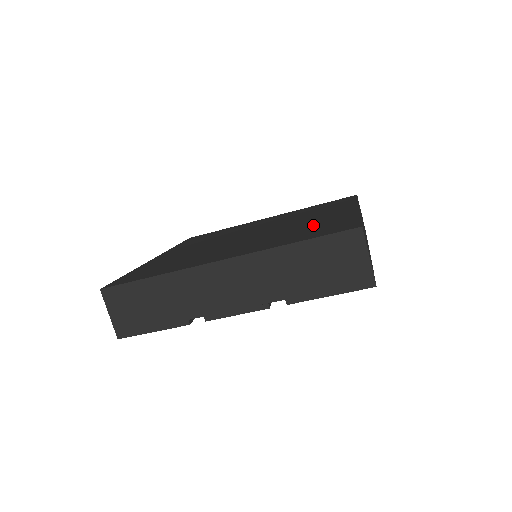
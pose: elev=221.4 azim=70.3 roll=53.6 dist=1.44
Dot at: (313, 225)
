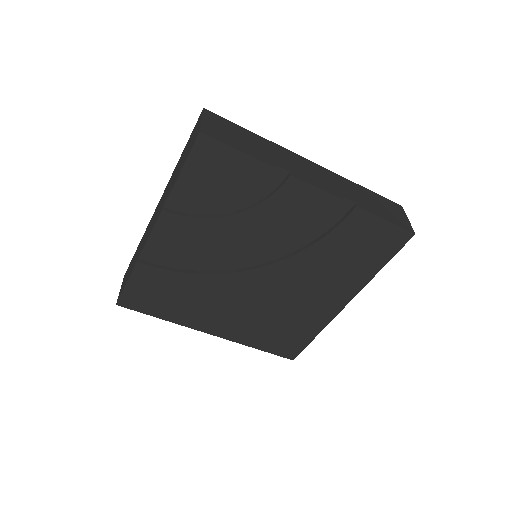
Dot at: occluded
